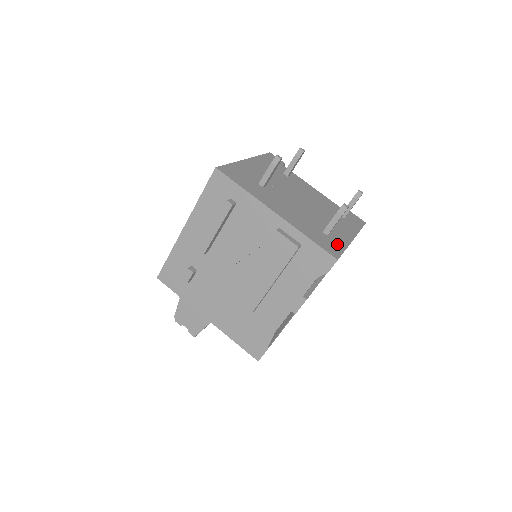
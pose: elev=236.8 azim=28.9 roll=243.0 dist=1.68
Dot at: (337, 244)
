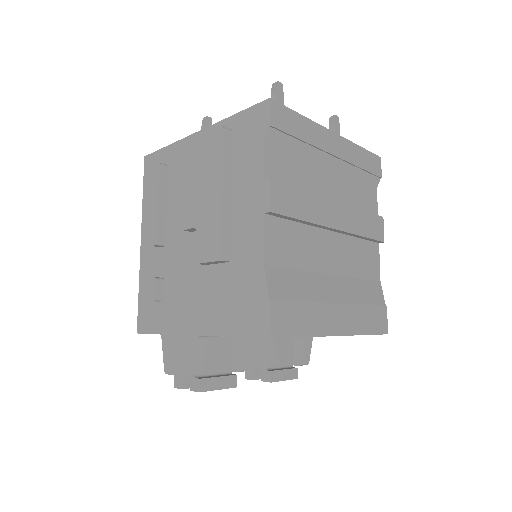
Dot at: occluded
